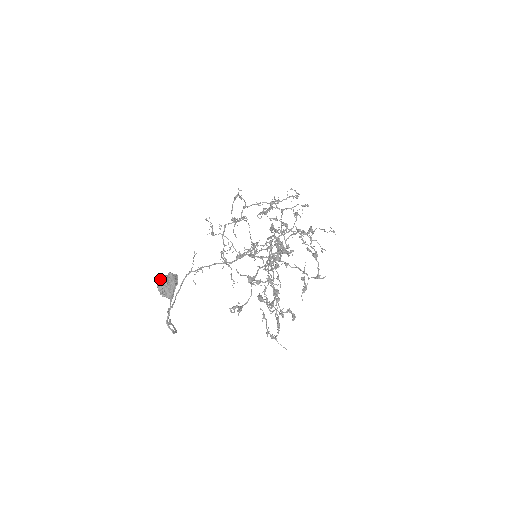
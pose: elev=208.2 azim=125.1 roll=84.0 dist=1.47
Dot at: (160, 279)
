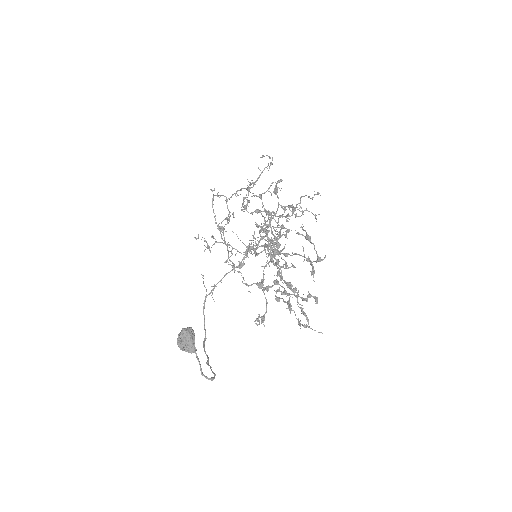
Dot at: (177, 339)
